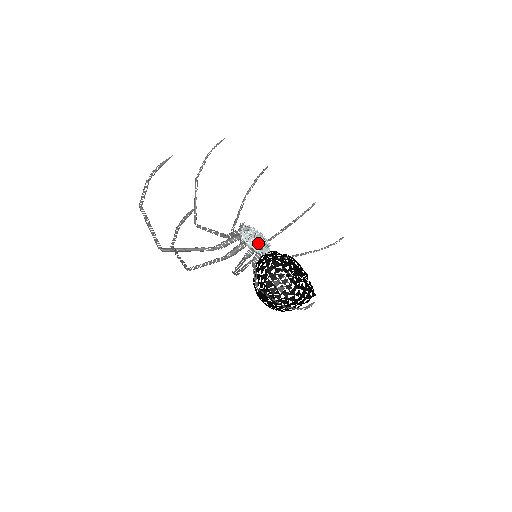
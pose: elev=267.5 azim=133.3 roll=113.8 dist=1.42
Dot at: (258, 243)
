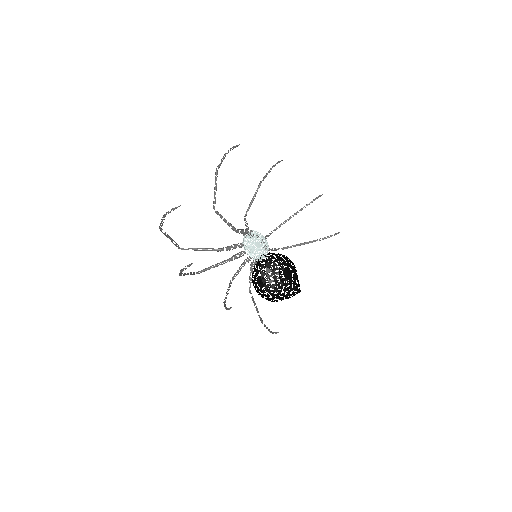
Dot at: occluded
